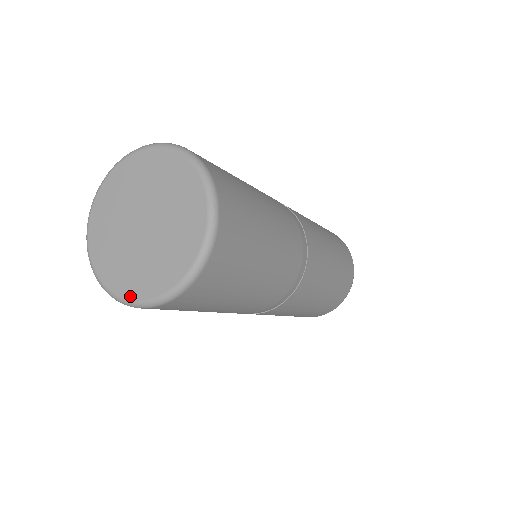
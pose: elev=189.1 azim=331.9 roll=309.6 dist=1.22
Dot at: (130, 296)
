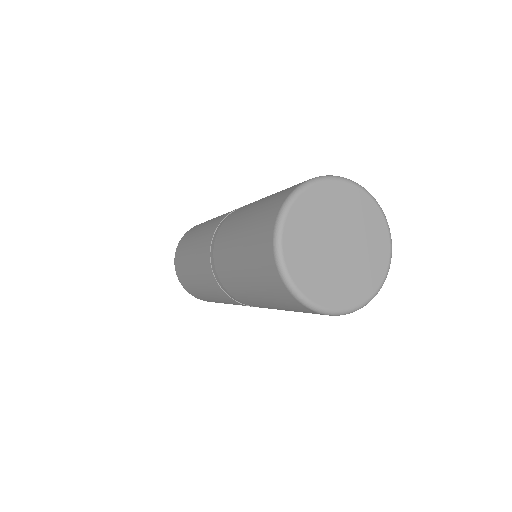
Dot at: (304, 290)
